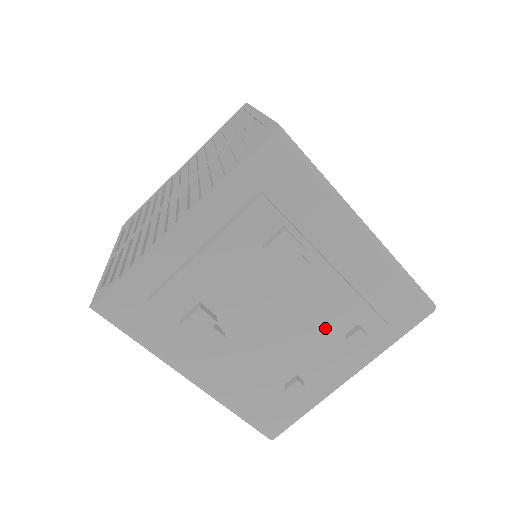
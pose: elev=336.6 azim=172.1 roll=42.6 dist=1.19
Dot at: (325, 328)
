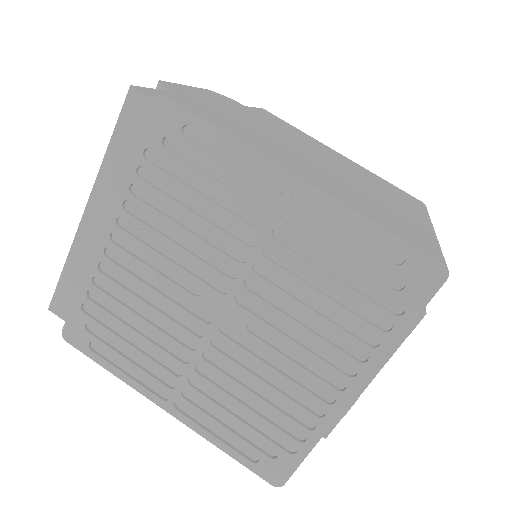
Dot at: occluded
